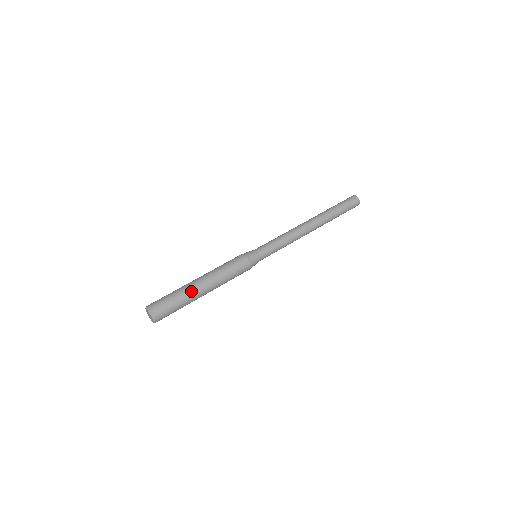
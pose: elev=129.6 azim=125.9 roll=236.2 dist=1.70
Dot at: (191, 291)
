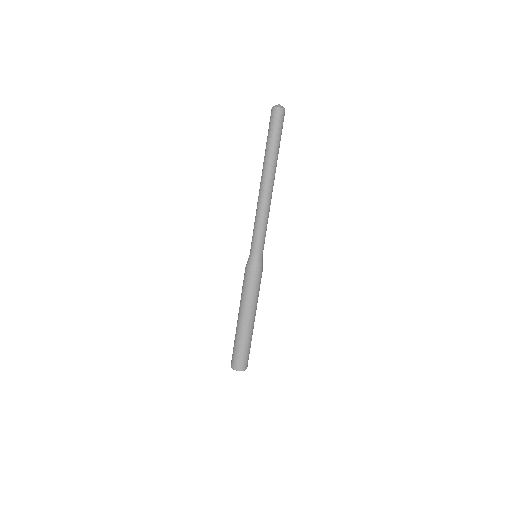
Dot at: (249, 333)
